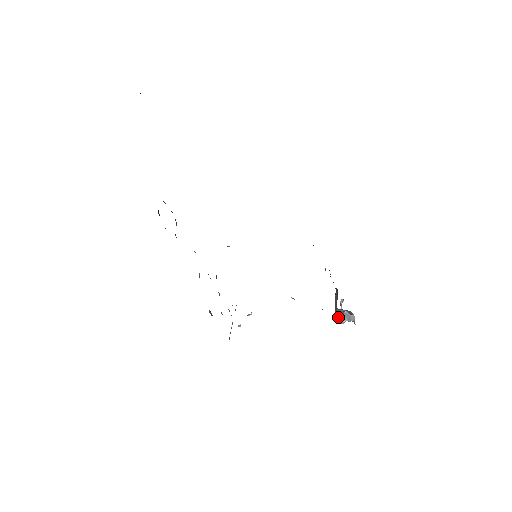
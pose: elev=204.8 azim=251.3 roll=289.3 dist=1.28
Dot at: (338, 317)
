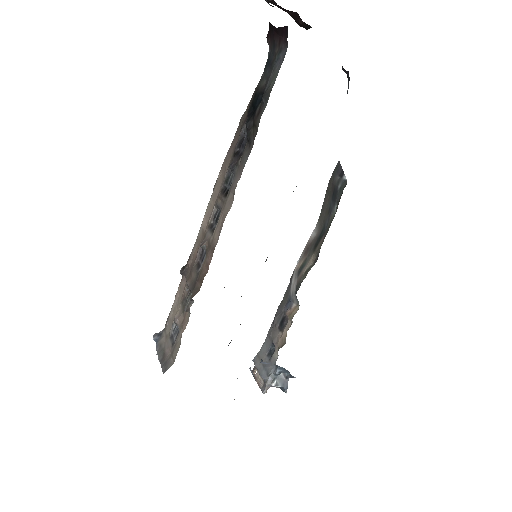
Dot at: (270, 380)
